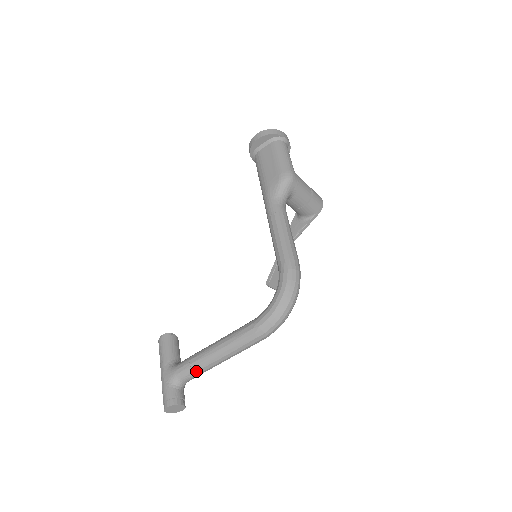
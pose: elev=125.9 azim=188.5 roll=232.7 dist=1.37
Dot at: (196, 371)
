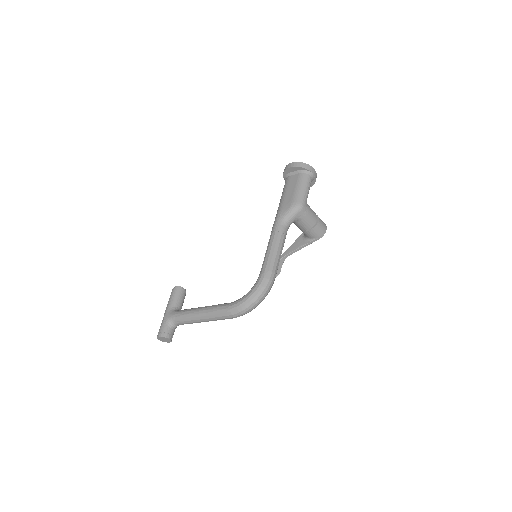
Dot at: (185, 321)
